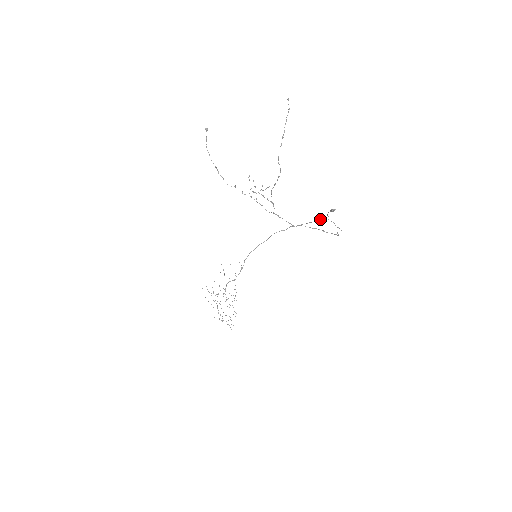
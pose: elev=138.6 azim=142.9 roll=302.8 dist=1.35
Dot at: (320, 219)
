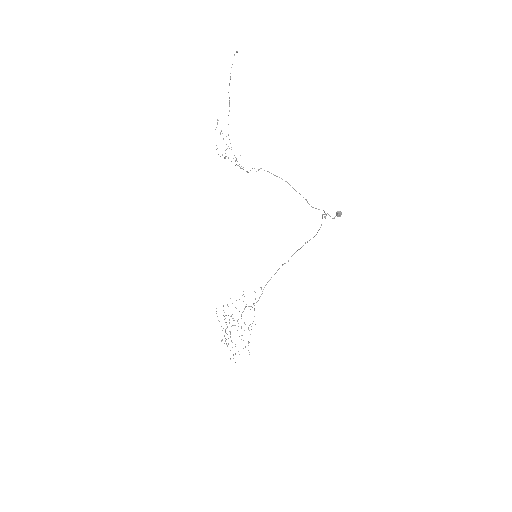
Dot at: occluded
